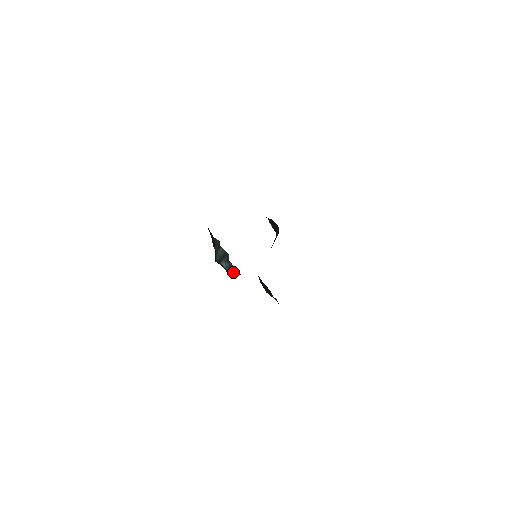
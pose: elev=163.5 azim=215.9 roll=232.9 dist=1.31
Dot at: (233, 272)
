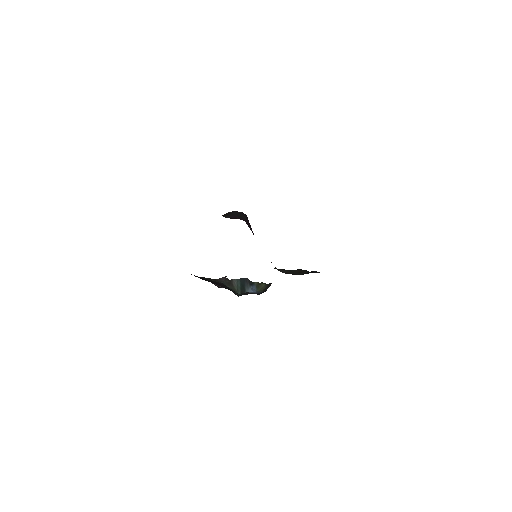
Dot at: (265, 288)
